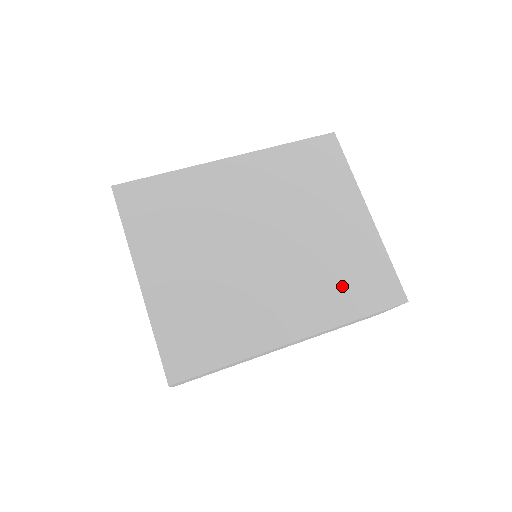
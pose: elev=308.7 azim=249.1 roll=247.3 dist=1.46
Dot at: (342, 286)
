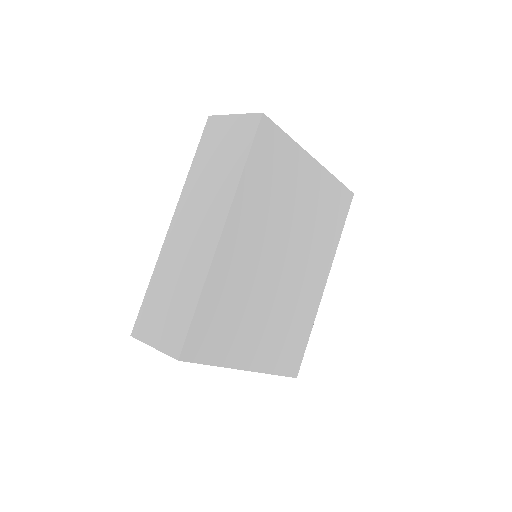
Dot at: (327, 228)
